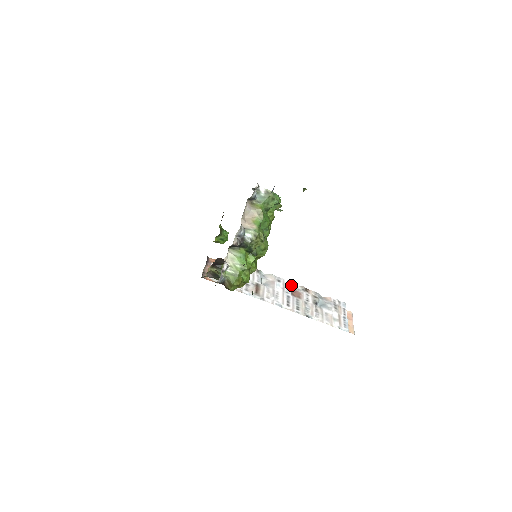
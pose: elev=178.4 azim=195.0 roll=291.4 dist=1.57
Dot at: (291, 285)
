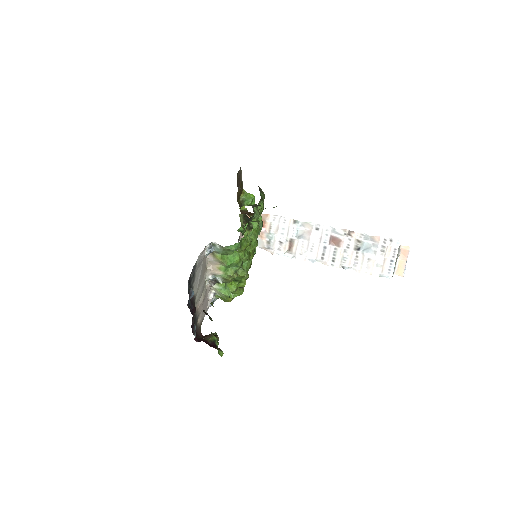
Dot at: (332, 230)
